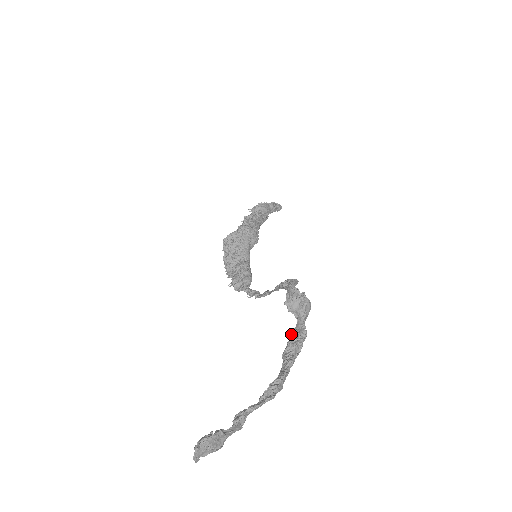
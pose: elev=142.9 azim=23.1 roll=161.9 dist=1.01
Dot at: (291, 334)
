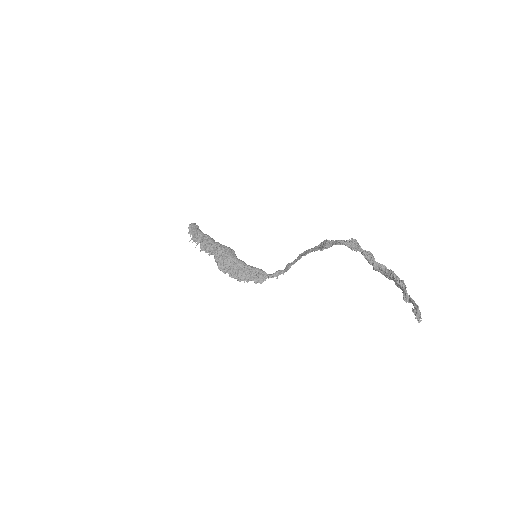
Dot at: (367, 259)
